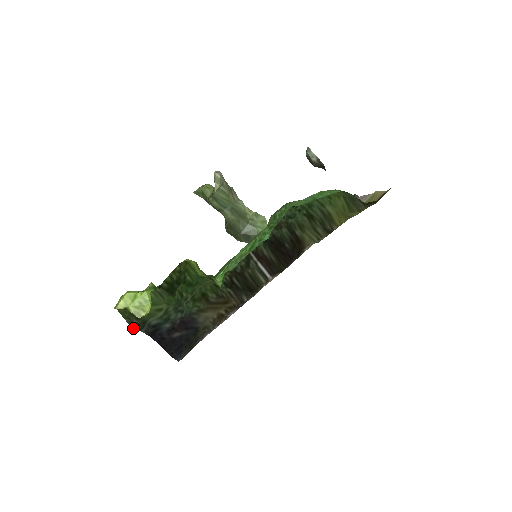
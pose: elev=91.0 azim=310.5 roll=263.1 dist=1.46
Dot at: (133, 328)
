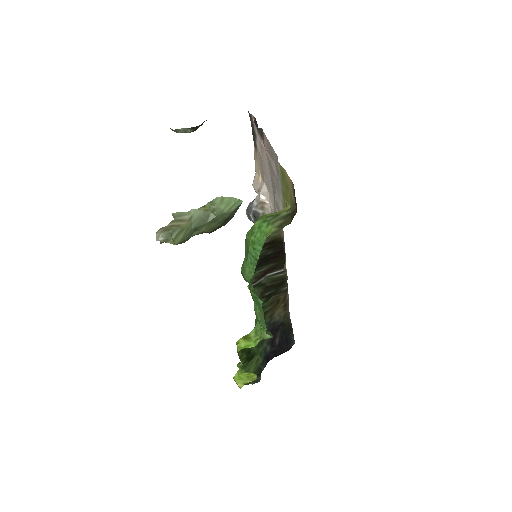
Dot at: occluded
